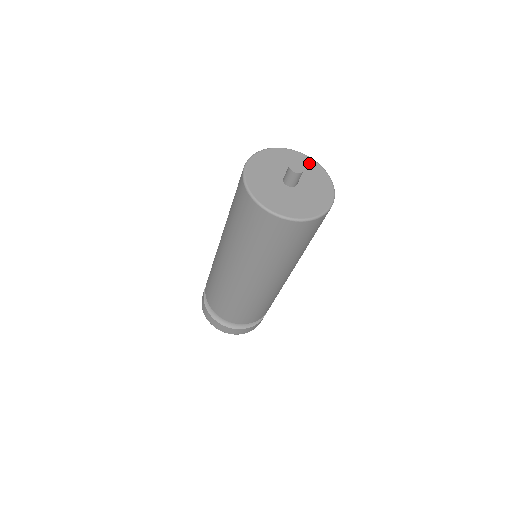
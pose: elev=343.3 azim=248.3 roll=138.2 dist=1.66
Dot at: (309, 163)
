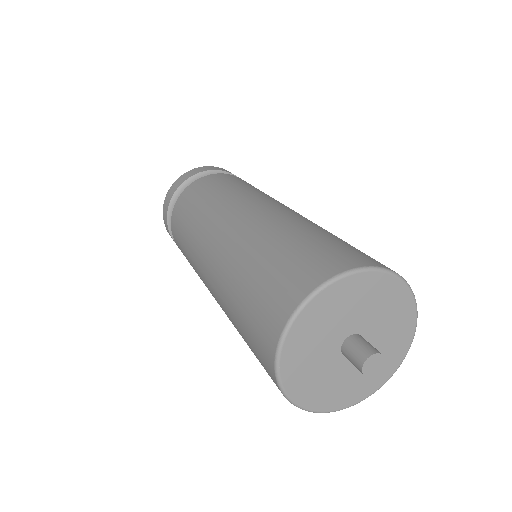
Dot at: (395, 294)
